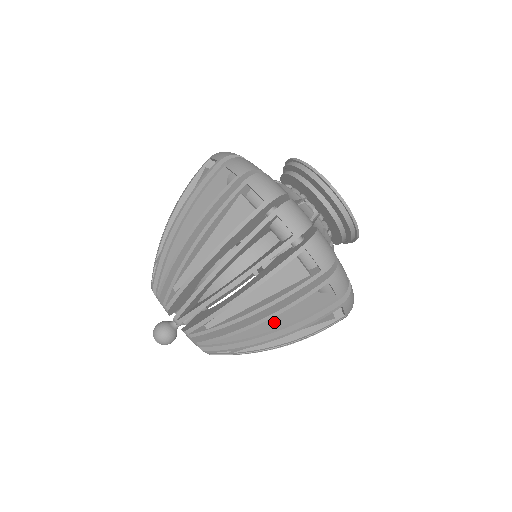
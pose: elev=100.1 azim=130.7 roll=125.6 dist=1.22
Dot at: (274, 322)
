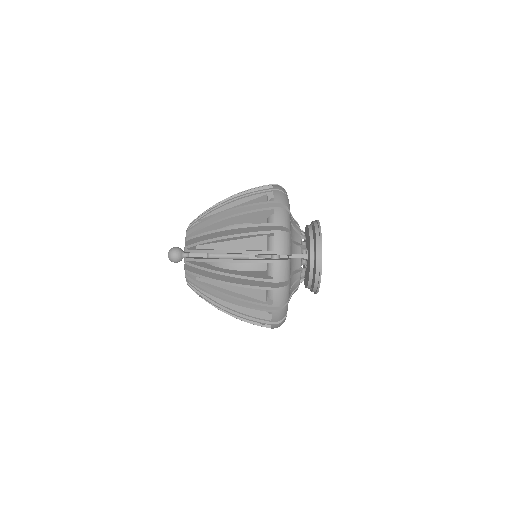
Dot at: (231, 271)
